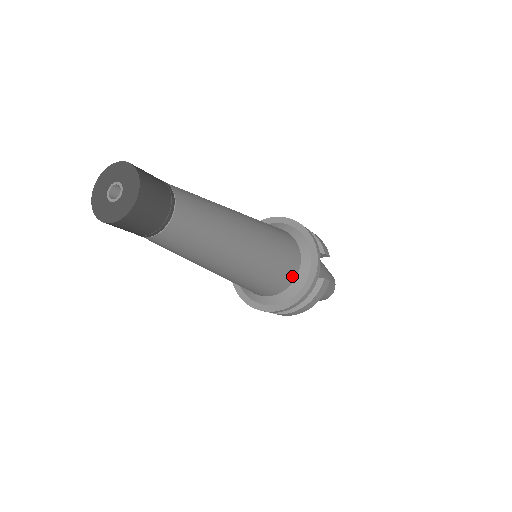
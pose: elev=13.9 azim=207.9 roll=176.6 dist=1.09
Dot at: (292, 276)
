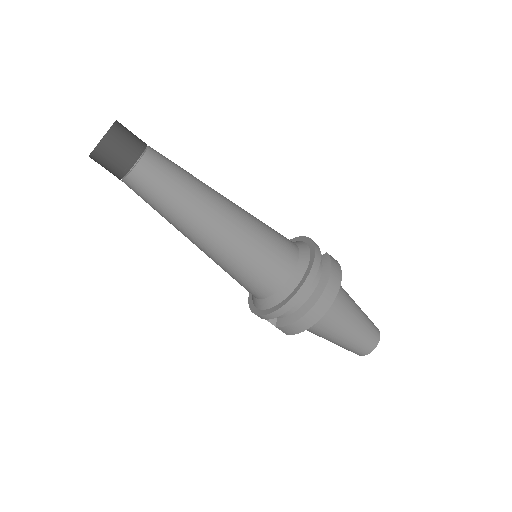
Dot at: (293, 246)
